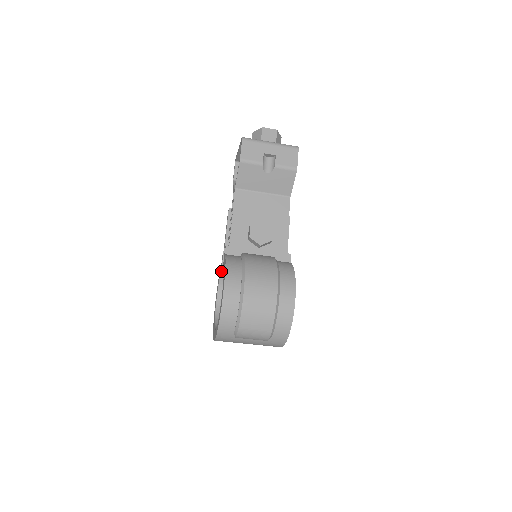
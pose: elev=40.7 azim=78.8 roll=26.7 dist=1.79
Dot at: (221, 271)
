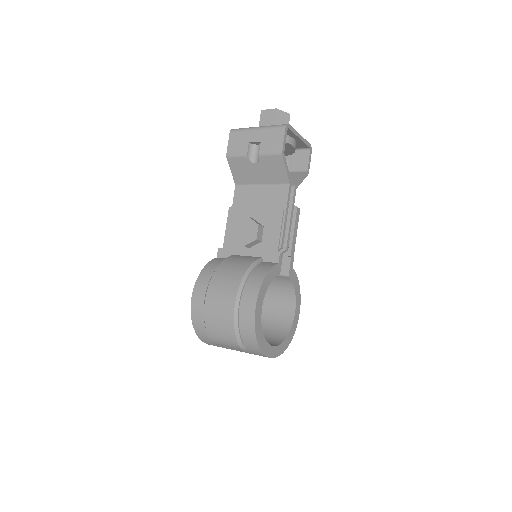
Dot at: occluded
